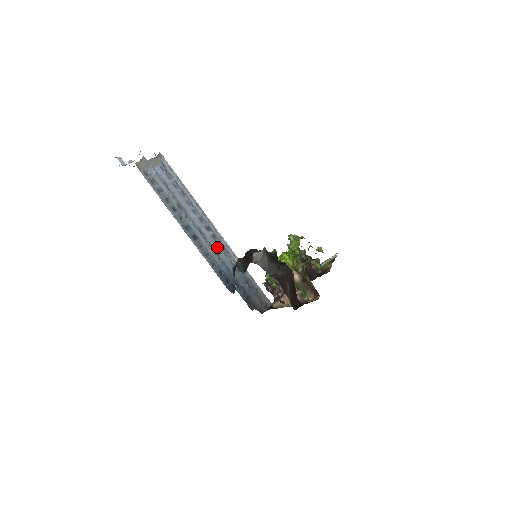
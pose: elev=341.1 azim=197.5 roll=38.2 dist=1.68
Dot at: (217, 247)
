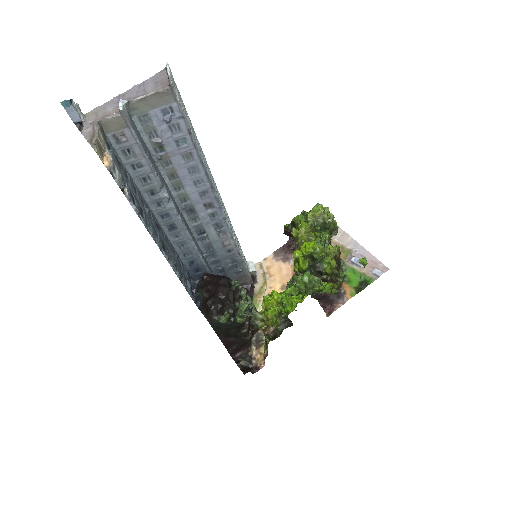
Dot at: (210, 227)
